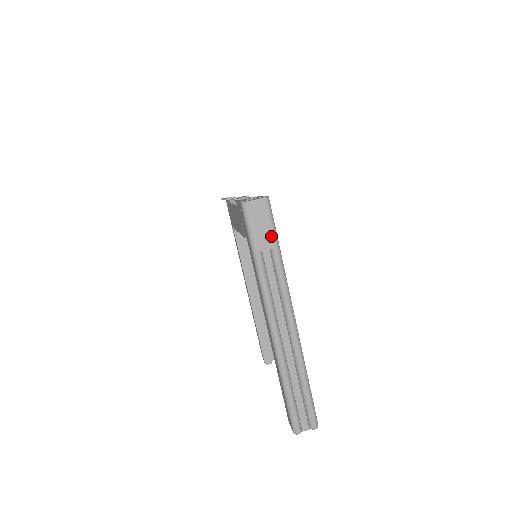
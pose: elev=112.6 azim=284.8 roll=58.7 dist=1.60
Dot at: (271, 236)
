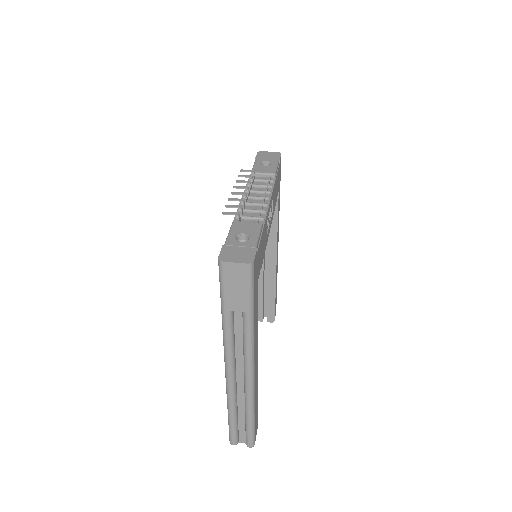
Dot at: (245, 301)
